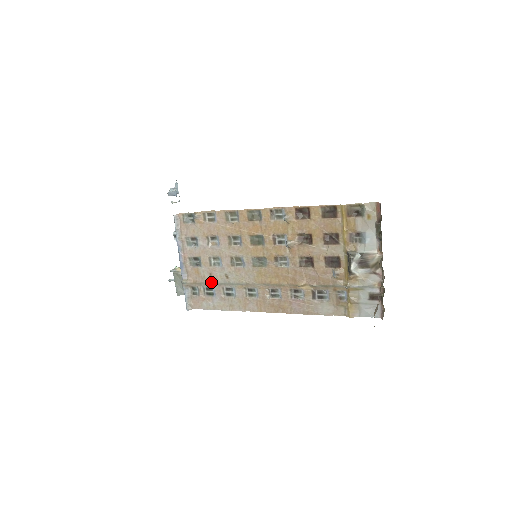
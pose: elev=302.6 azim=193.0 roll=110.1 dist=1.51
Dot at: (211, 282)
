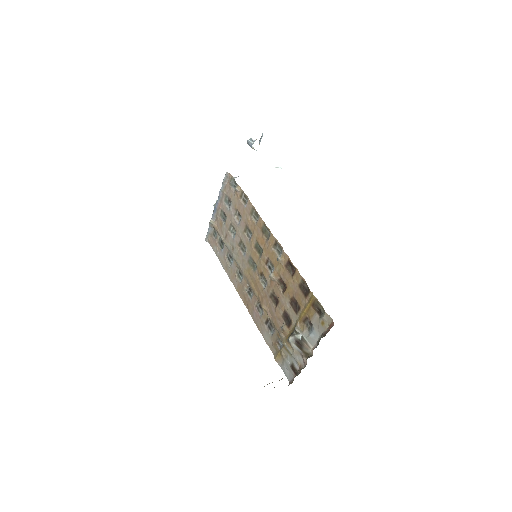
Dot at: (224, 240)
